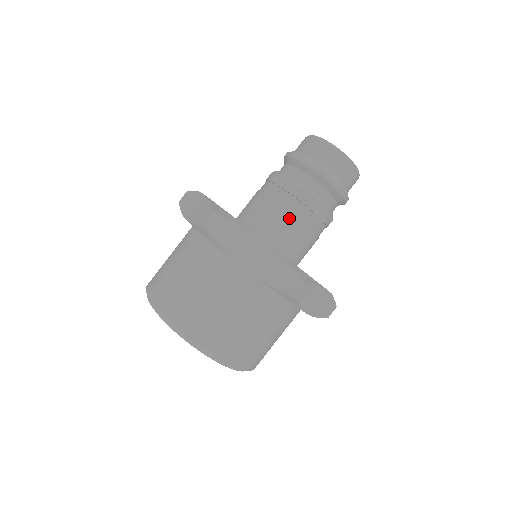
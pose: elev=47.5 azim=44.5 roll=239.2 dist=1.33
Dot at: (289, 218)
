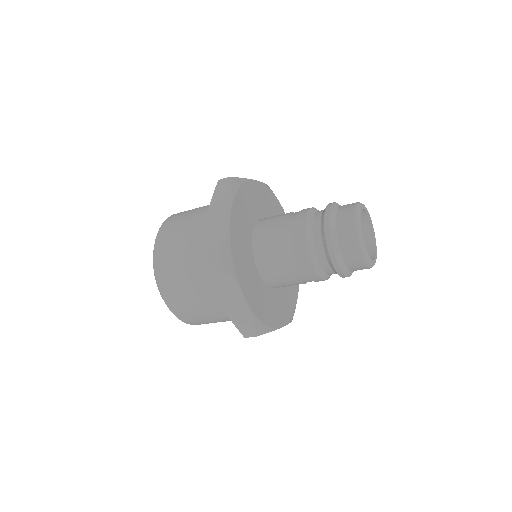
Dot at: (279, 233)
